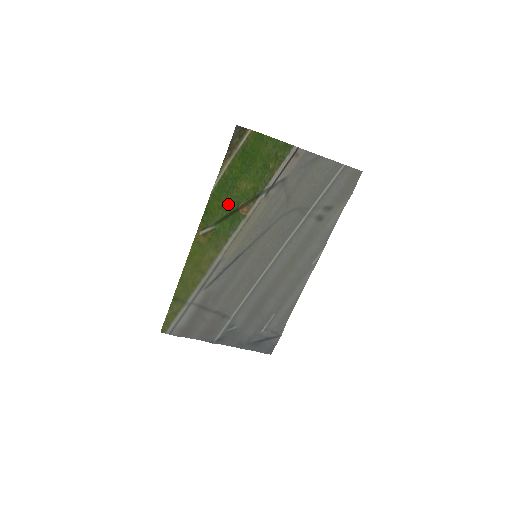
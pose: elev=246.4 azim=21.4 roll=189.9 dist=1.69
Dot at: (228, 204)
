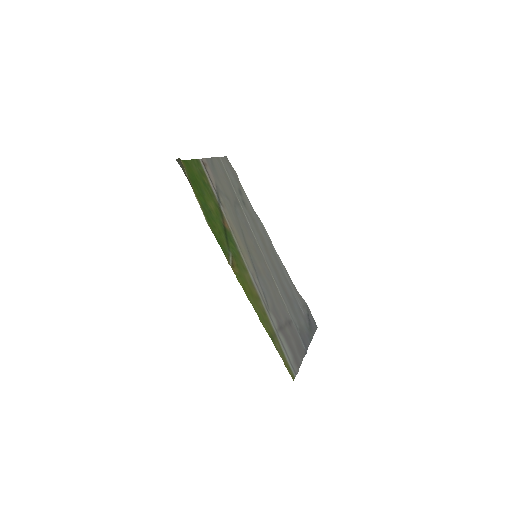
Dot at: (219, 227)
